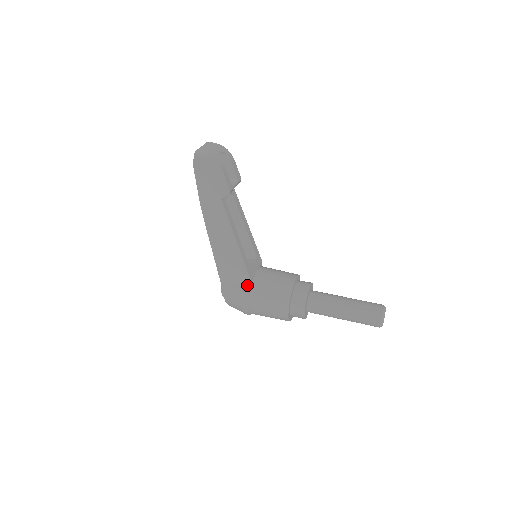
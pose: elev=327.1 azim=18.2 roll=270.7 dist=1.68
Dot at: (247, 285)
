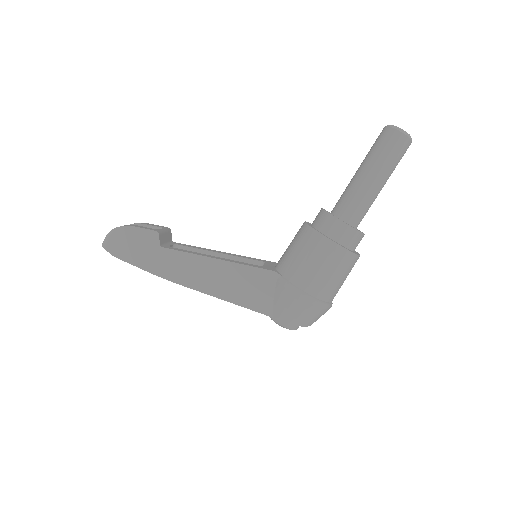
Dot at: (278, 280)
